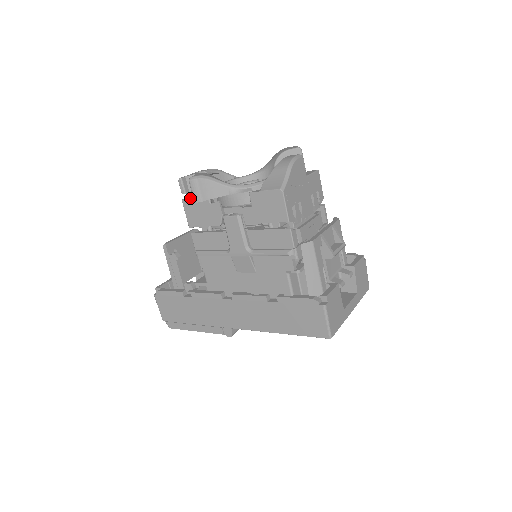
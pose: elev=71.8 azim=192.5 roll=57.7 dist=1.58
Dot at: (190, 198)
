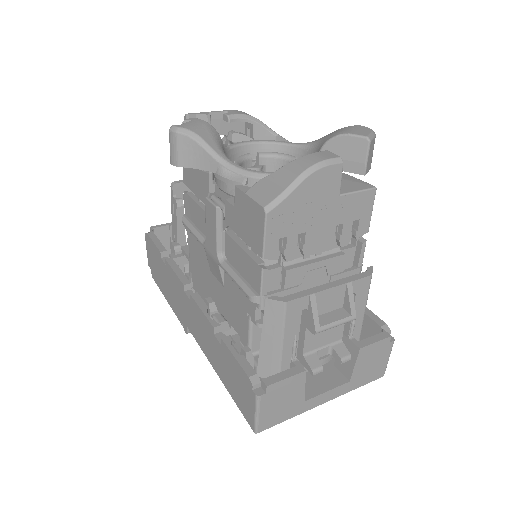
Dot at: occluded
